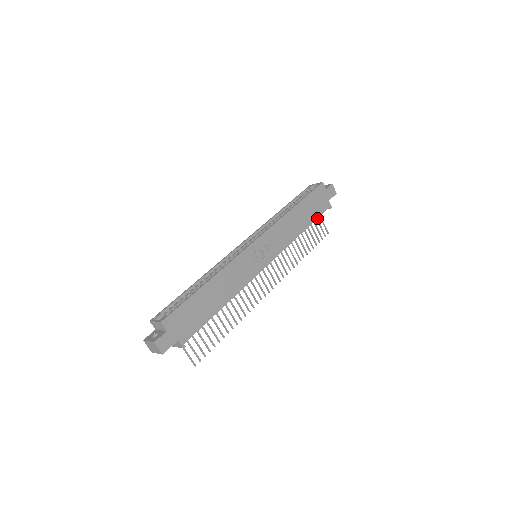
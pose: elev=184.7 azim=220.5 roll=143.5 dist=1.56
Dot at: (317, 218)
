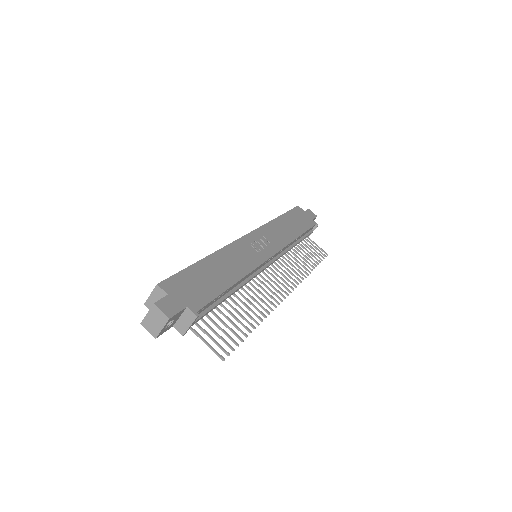
Dot at: (309, 241)
